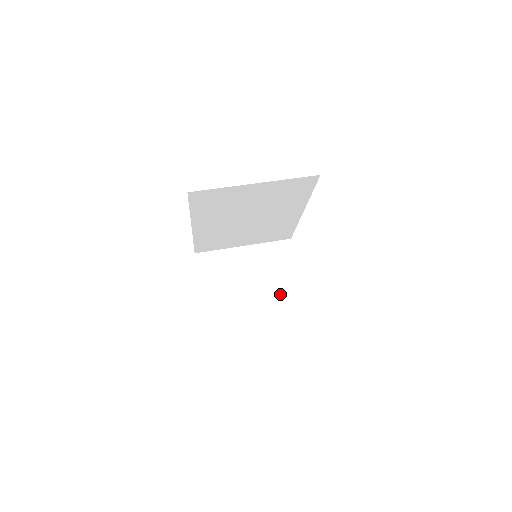
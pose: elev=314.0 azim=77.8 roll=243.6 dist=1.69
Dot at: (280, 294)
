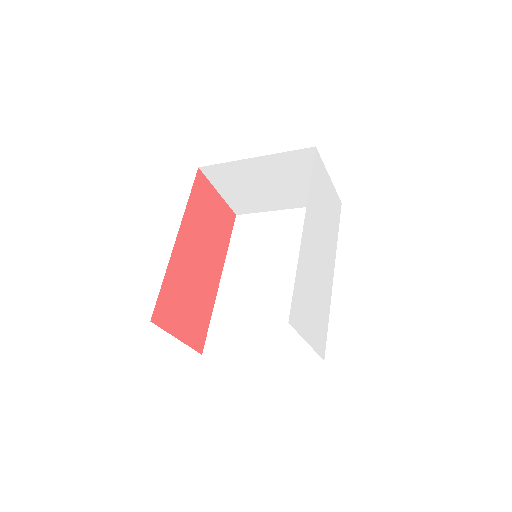
Dot at: occluded
